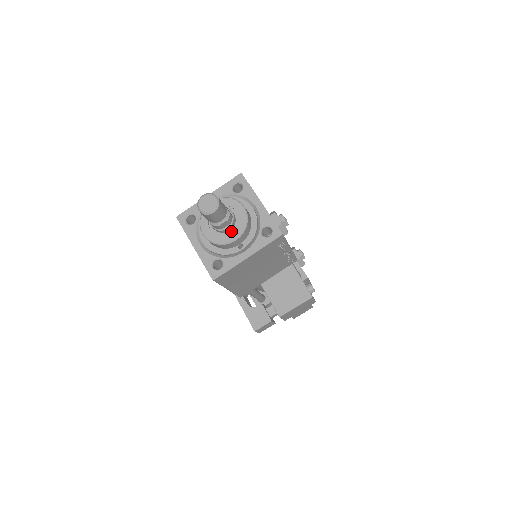
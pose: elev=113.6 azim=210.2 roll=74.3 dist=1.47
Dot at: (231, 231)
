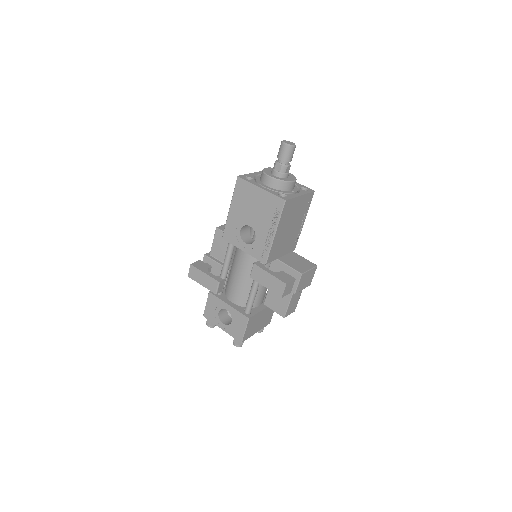
Dot at: (288, 178)
